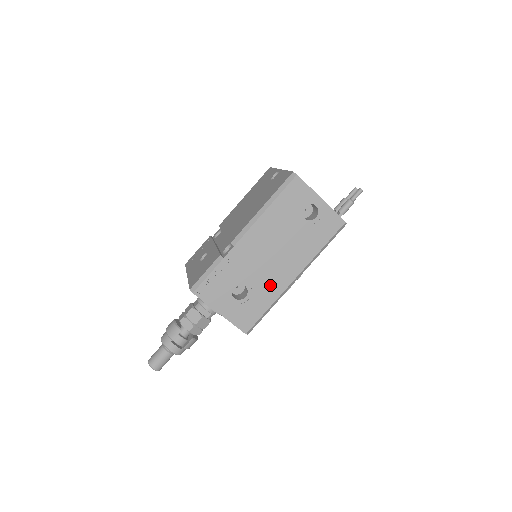
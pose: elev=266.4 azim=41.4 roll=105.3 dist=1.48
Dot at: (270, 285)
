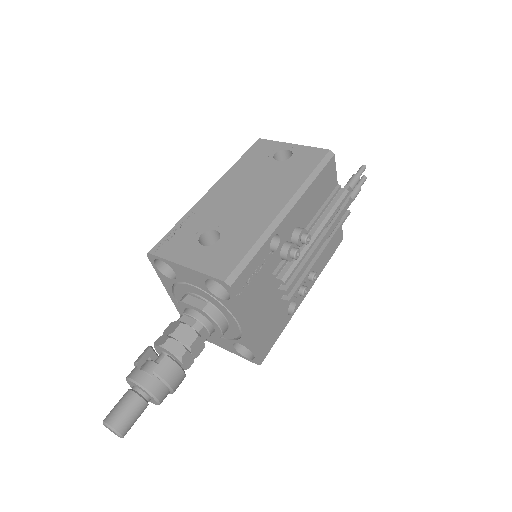
Dot at: (250, 222)
